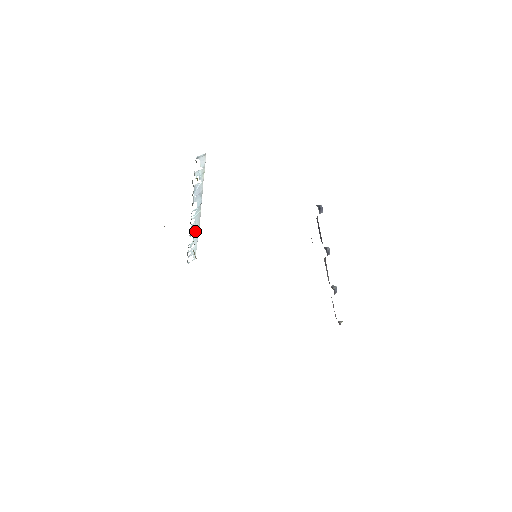
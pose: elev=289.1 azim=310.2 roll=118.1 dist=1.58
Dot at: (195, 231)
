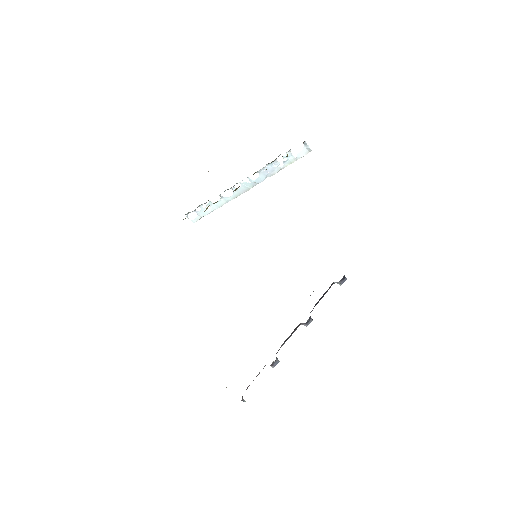
Dot at: (227, 198)
